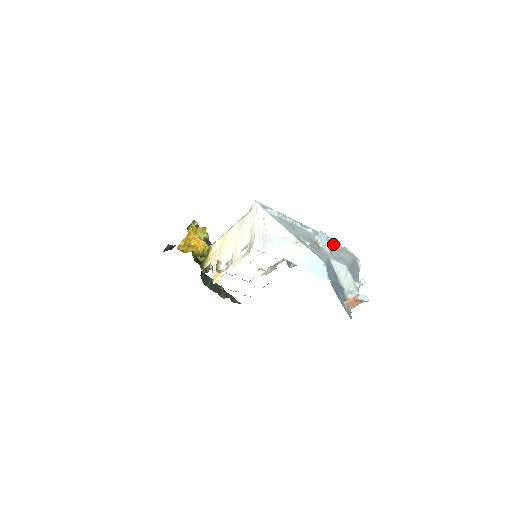
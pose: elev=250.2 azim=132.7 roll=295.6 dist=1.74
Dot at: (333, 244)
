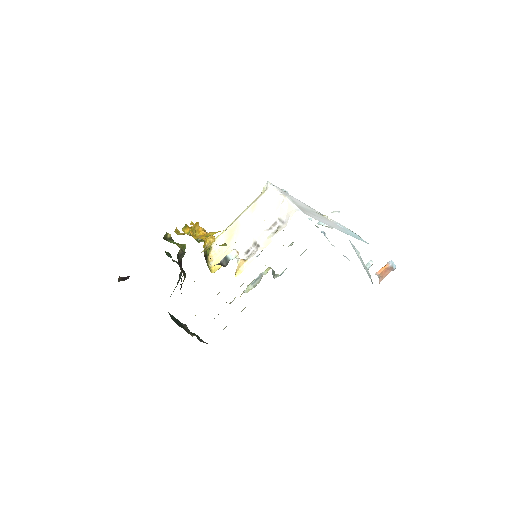
Dot at: (326, 237)
